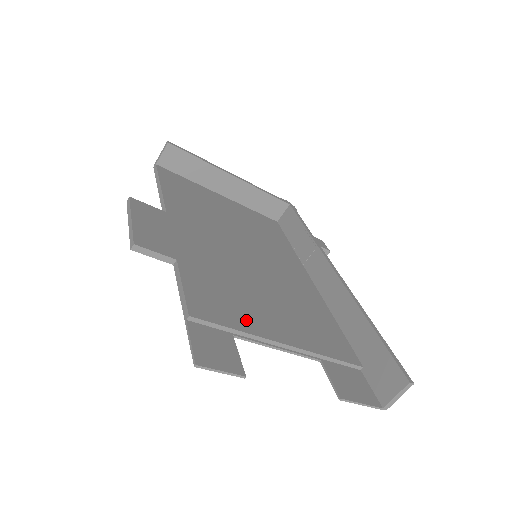
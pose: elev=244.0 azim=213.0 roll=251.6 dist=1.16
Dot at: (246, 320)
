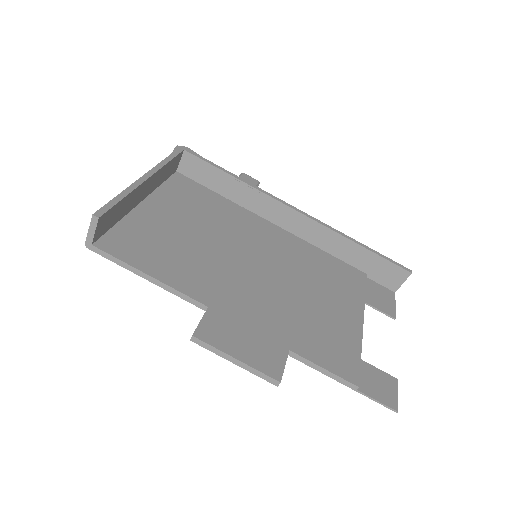
Dot at: (348, 337)
